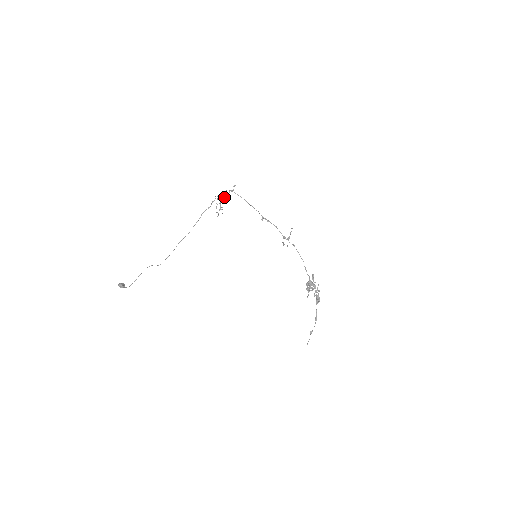
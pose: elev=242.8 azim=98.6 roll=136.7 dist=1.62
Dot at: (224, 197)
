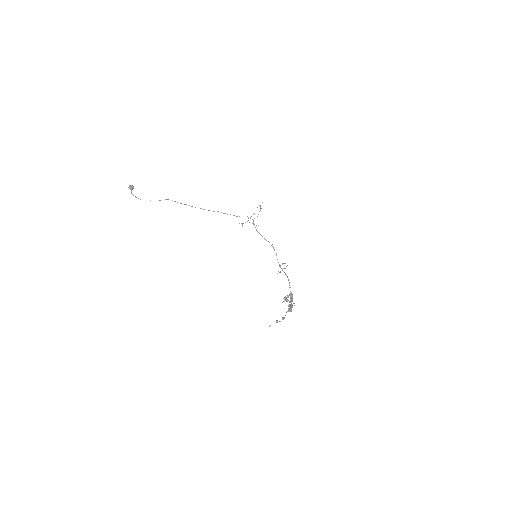
Dot at: (252, 219)
